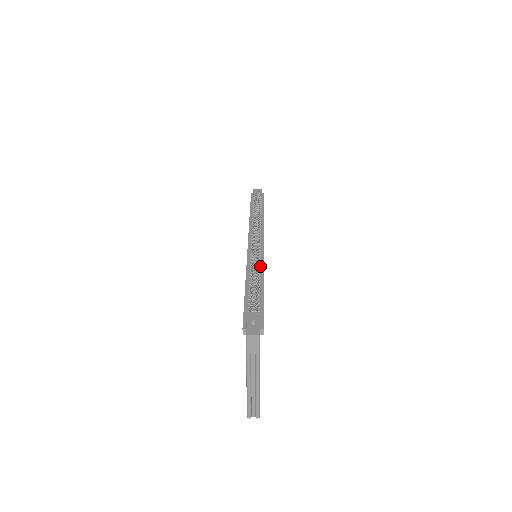
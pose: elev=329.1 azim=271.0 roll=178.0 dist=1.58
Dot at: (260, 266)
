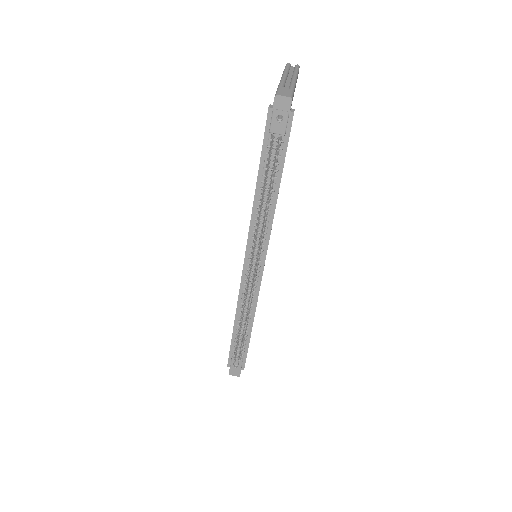
Dot at: (253, 303)
